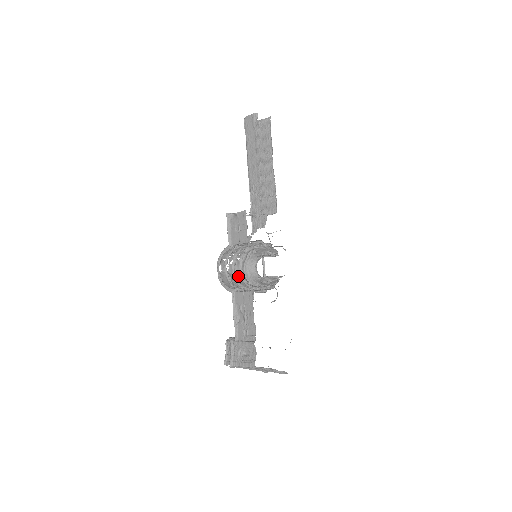
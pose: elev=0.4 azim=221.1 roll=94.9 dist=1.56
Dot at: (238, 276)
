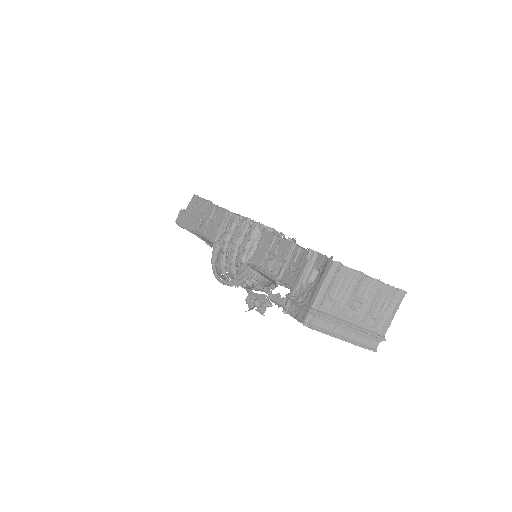
Dot at: occluded
